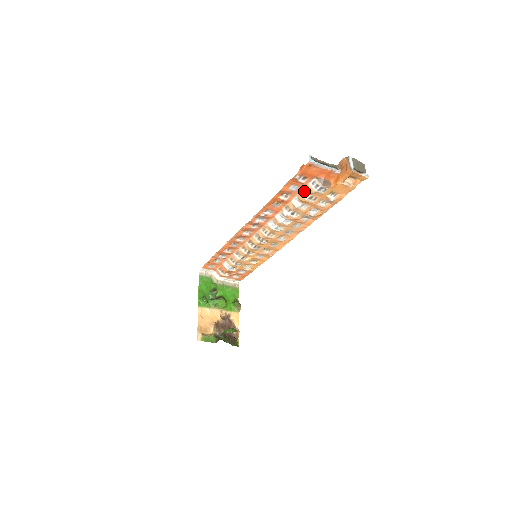
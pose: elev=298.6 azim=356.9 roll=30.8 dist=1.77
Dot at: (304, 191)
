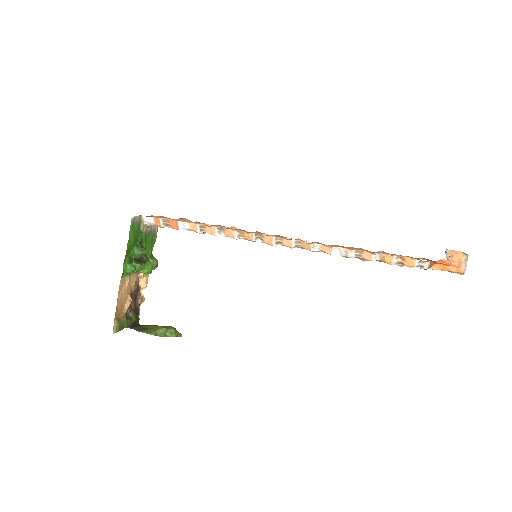
Dot at: (400, 257)
